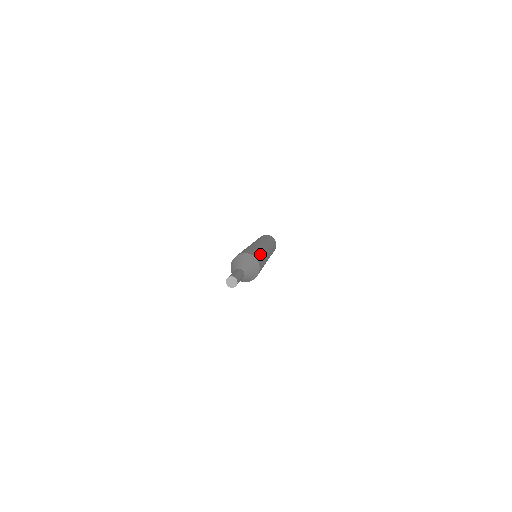
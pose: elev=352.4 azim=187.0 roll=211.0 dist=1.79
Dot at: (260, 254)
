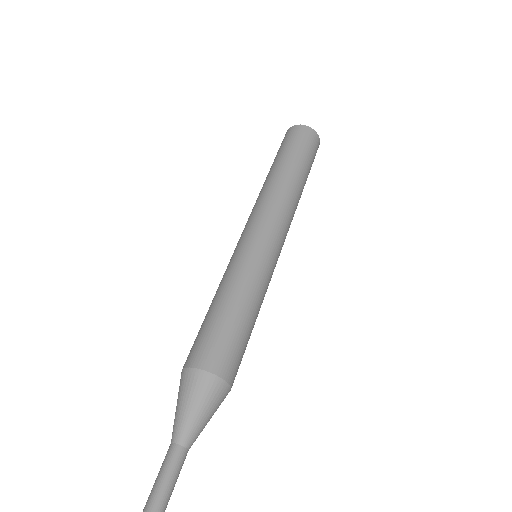
Dot at: (226, 314)
